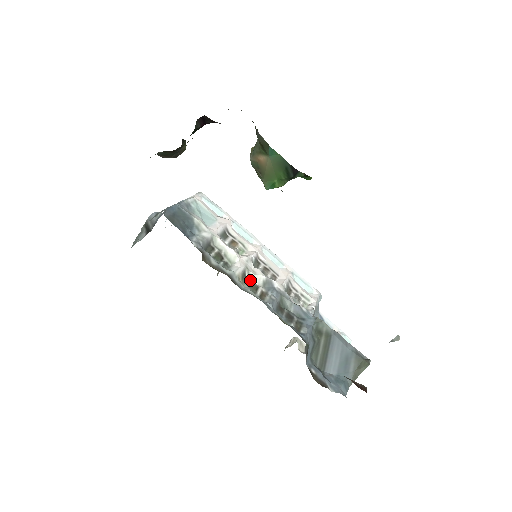
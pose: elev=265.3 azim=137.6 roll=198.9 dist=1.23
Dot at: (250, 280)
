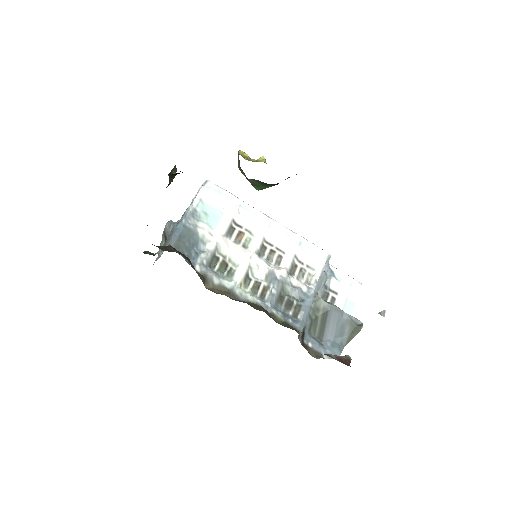
Dot at: (253, 277)
